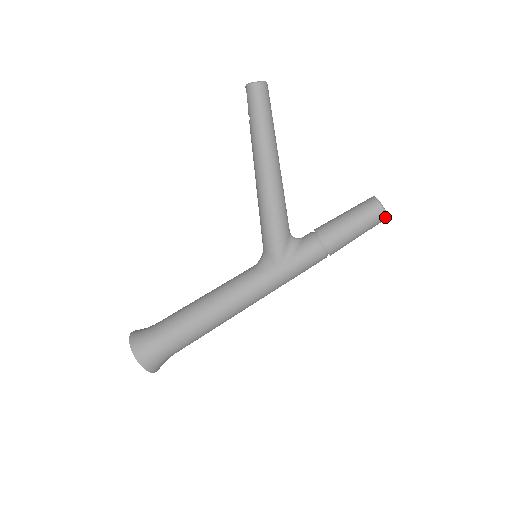
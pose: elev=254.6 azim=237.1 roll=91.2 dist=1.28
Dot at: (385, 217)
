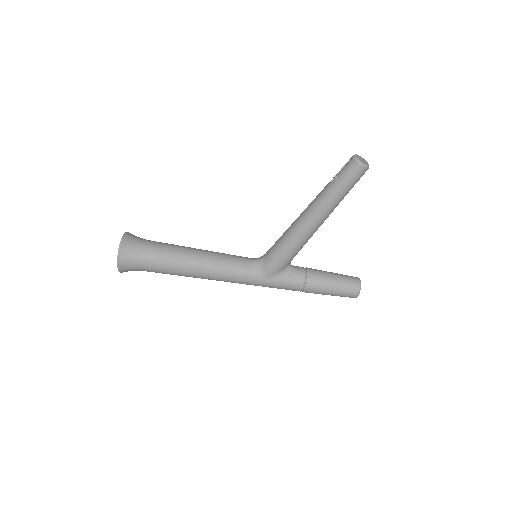
Dot at: occluded
